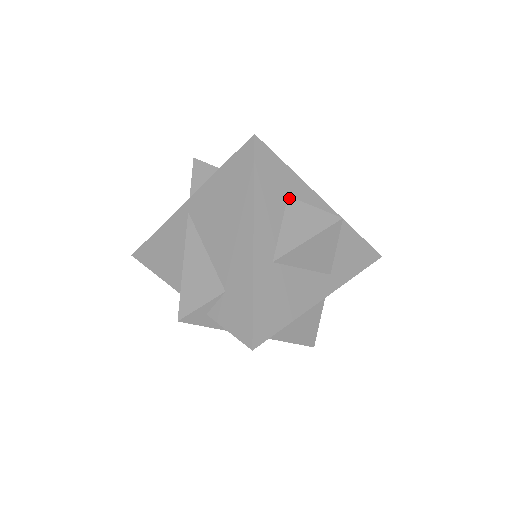
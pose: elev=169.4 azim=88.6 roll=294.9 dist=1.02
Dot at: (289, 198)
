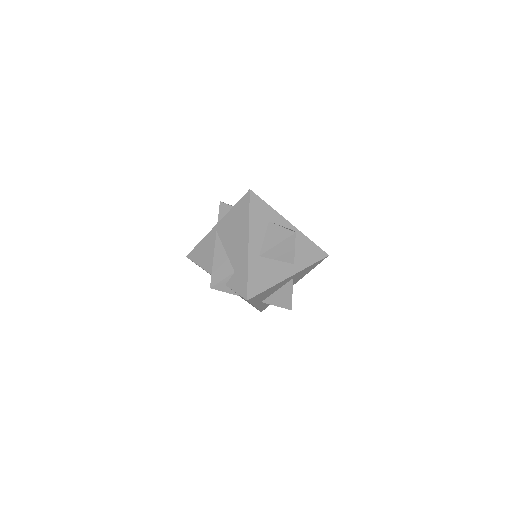
Dot at: (269, 222)
